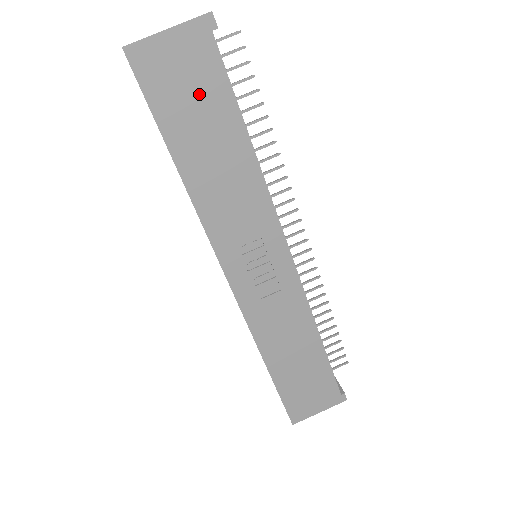
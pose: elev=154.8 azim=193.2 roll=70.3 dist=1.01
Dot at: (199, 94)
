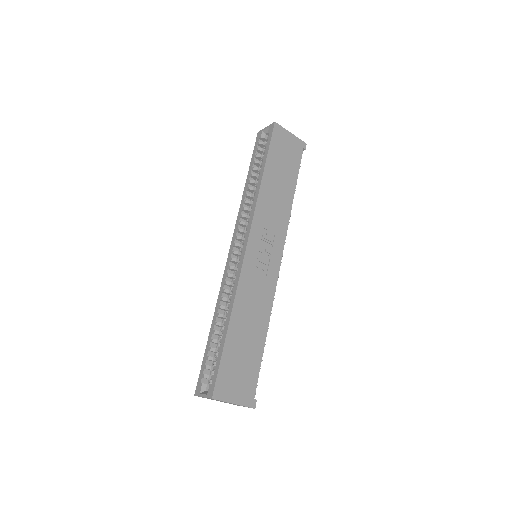
Dot at: (288, 160)
